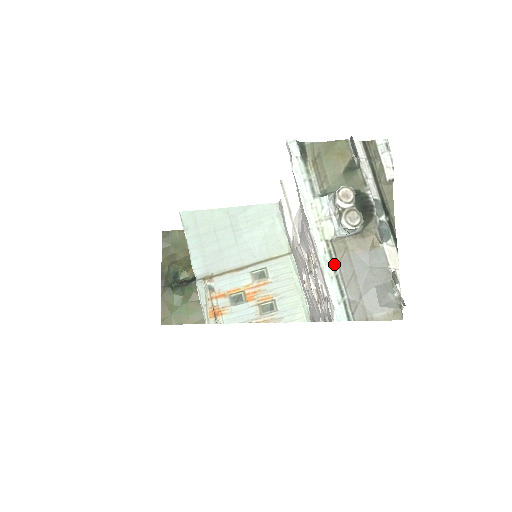
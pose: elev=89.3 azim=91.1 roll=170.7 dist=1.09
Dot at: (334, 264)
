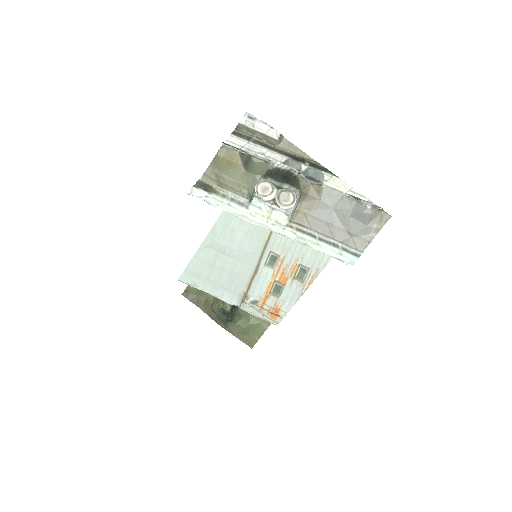
Dot at: (309, 233)
